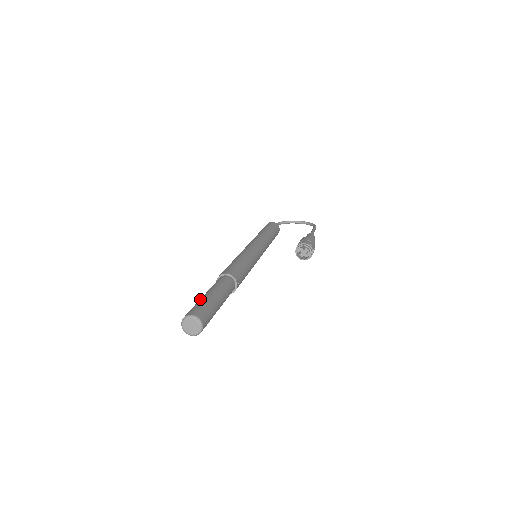
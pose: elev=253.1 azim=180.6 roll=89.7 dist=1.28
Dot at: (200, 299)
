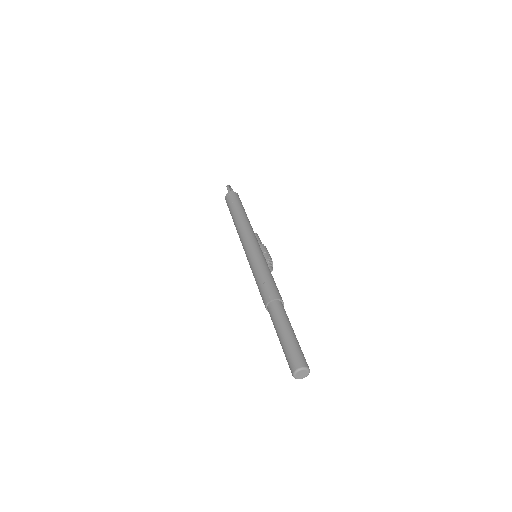
Dot at: (295, 340)
